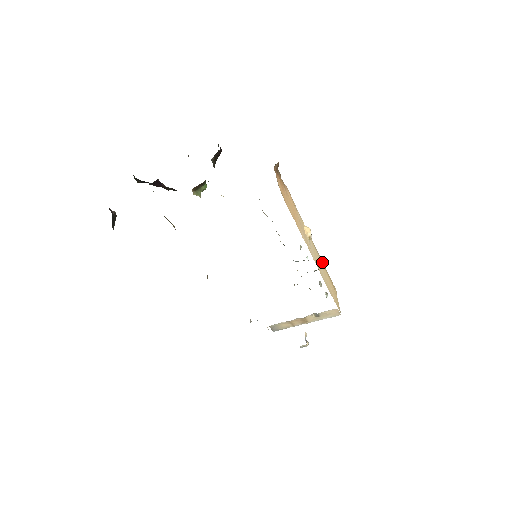
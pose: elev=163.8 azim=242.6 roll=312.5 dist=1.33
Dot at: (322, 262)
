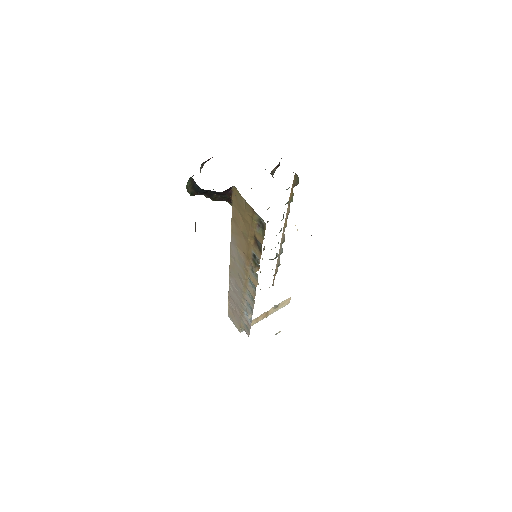
Dot at: occluded
